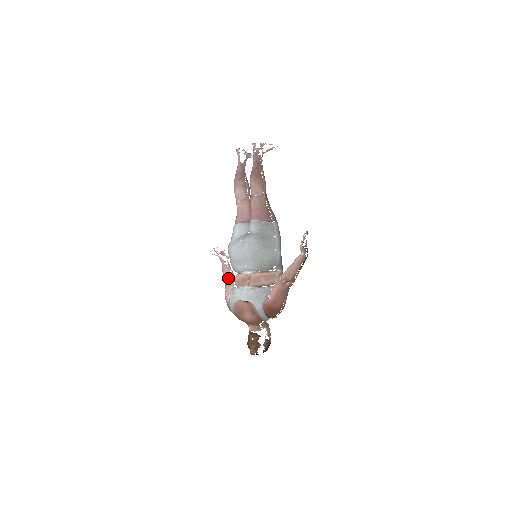
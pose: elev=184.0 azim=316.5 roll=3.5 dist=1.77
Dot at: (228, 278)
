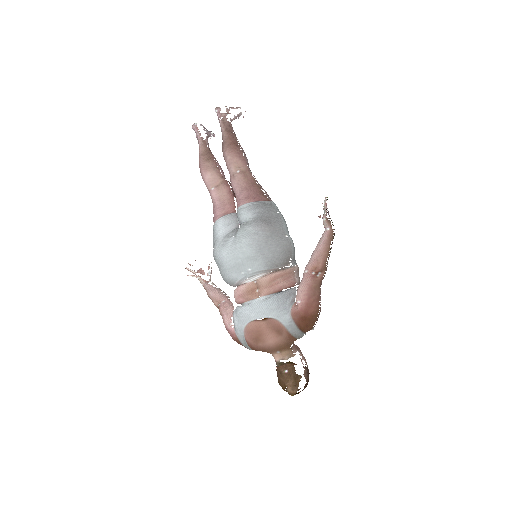
Dot at: (221, 300)
